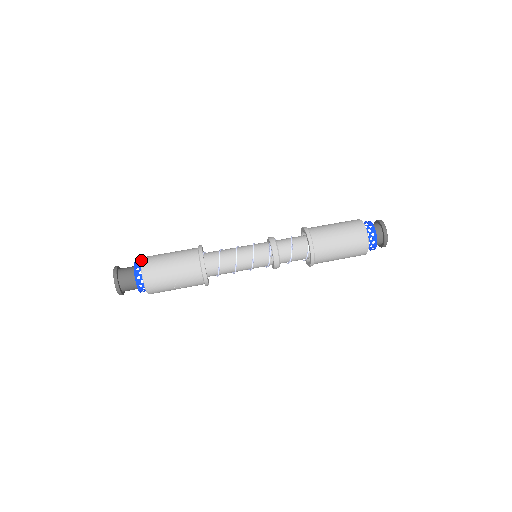
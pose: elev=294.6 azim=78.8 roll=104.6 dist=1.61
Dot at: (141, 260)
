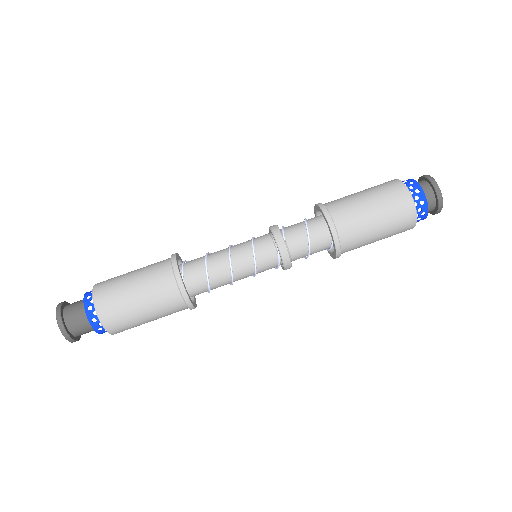
Dot at: (95, 309)
